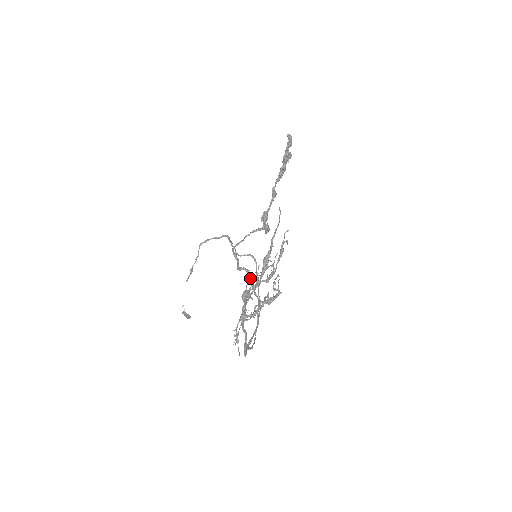
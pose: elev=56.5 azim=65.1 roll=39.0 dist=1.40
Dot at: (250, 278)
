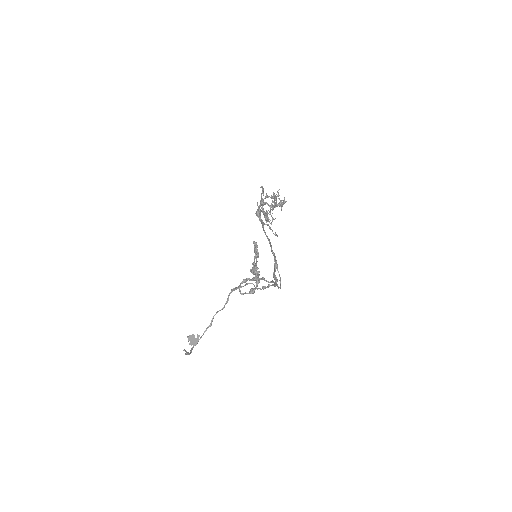
Dot at: (256, 278)
